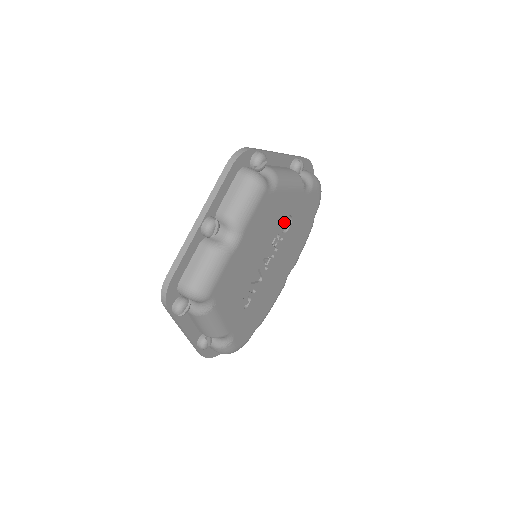
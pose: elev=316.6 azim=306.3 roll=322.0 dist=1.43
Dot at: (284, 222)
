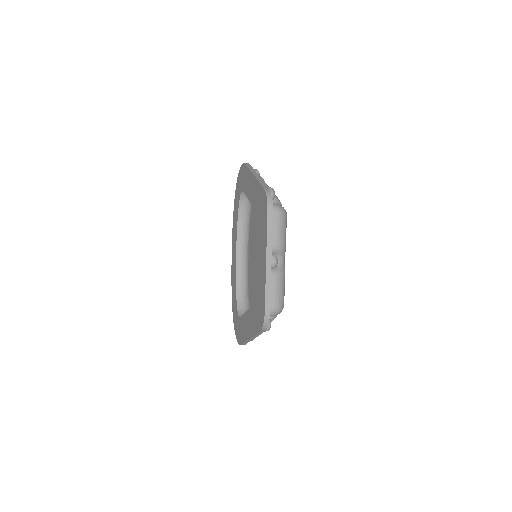
Dot at: occluded
